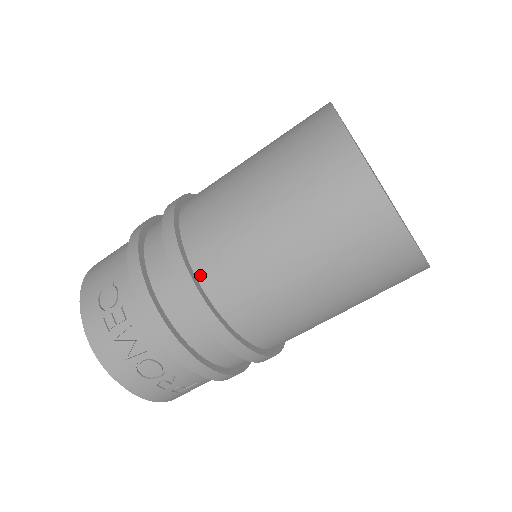
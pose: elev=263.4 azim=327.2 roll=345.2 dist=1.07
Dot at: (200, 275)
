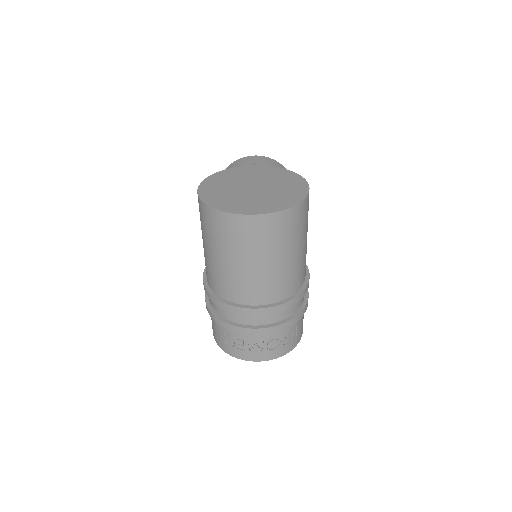
Dot at: (242, 303)
